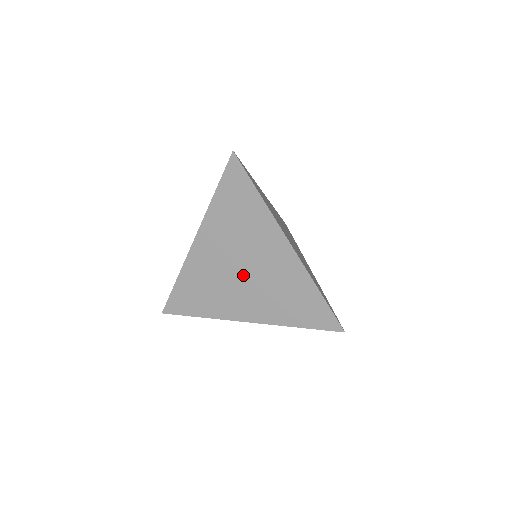
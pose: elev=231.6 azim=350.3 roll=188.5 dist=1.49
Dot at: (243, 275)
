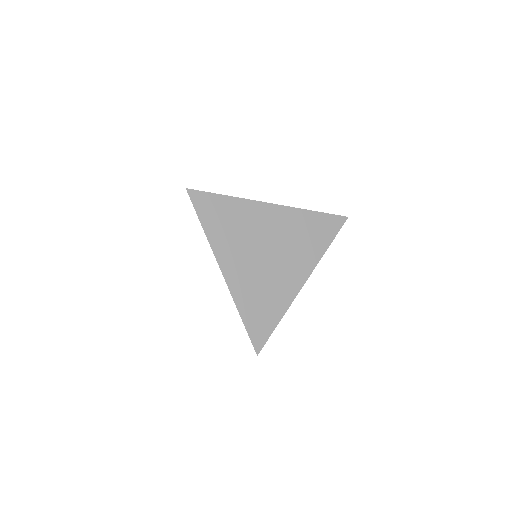
Dot at: occluded
